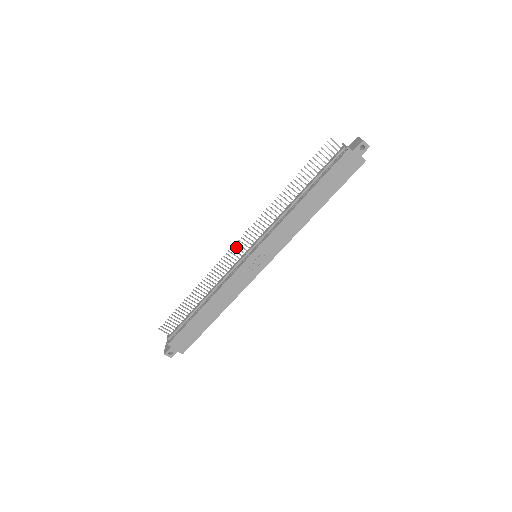
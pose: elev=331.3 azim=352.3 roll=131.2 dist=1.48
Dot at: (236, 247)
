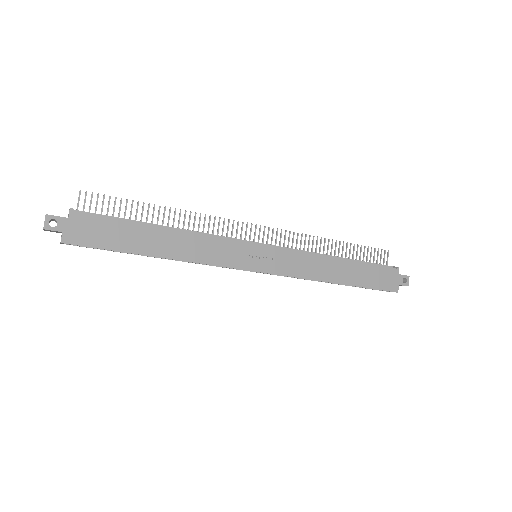
Dot at: occluded
